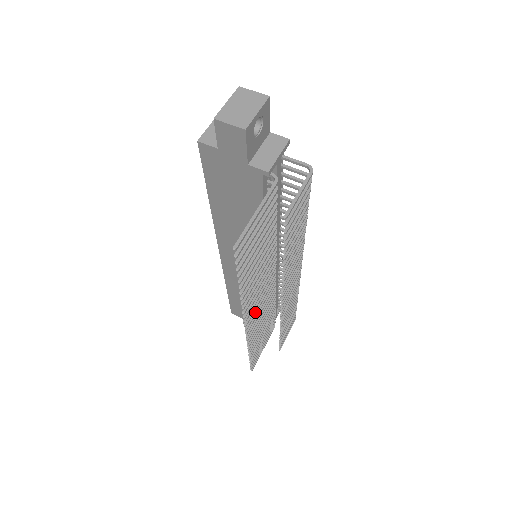
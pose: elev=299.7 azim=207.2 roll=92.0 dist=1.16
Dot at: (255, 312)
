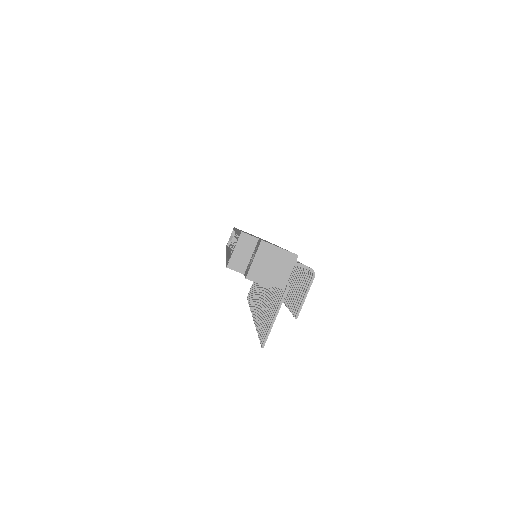
Dot at: occluded
